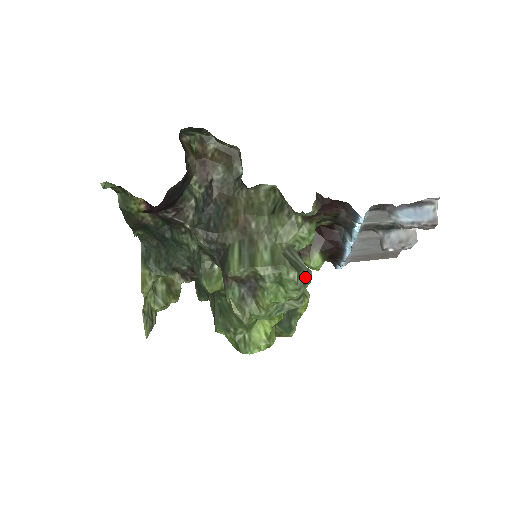
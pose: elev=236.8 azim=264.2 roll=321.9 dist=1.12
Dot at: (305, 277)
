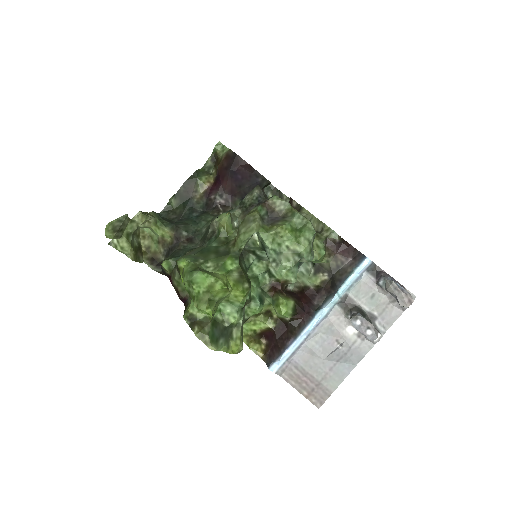
Dot at: (312, 250)
